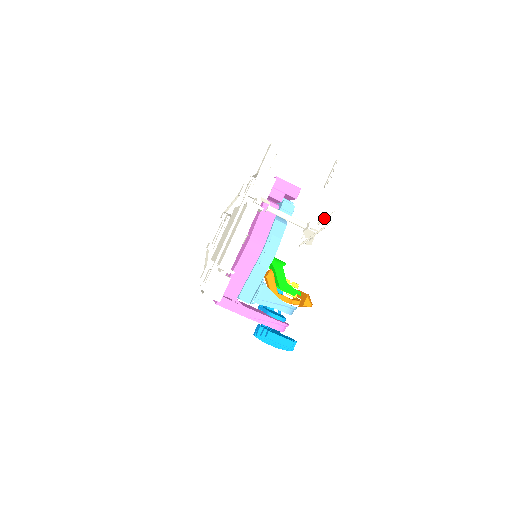
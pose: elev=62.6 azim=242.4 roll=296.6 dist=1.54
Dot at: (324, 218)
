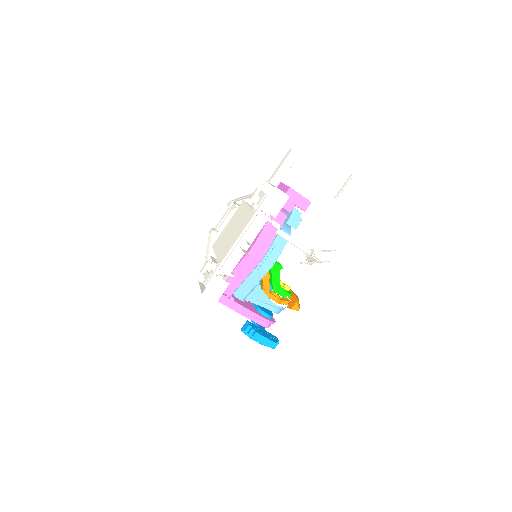
Dot at: (328, 250)
